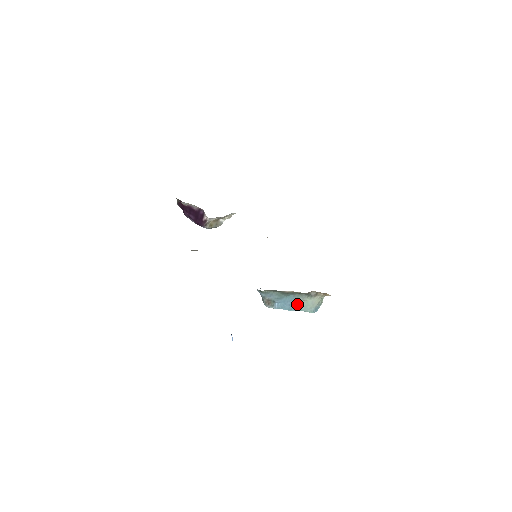
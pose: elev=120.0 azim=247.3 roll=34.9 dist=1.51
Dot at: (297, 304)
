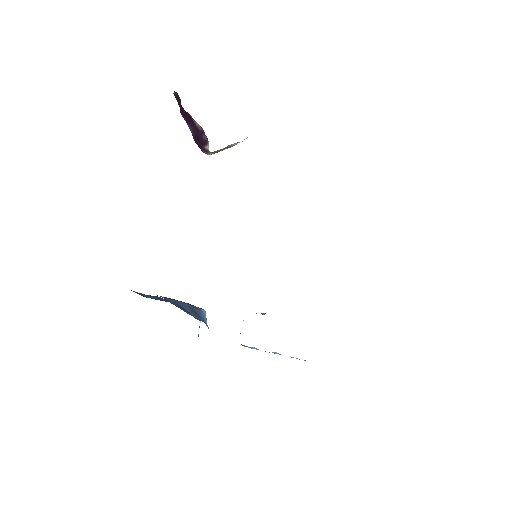
Dot at: occluded
